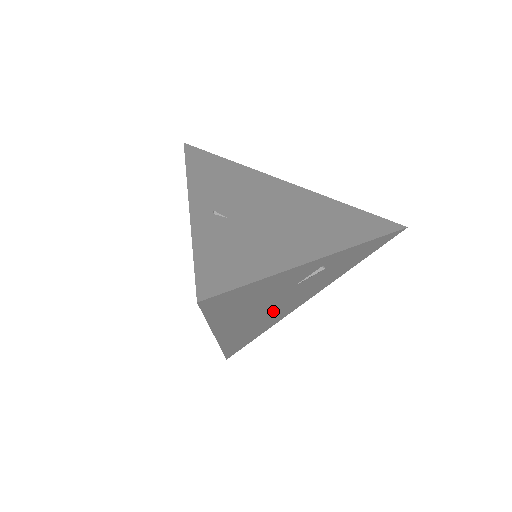
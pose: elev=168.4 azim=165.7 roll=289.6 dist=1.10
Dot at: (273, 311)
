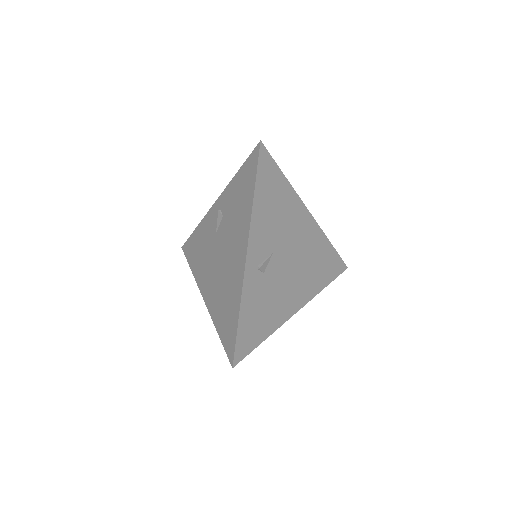
Dot at: occluded
